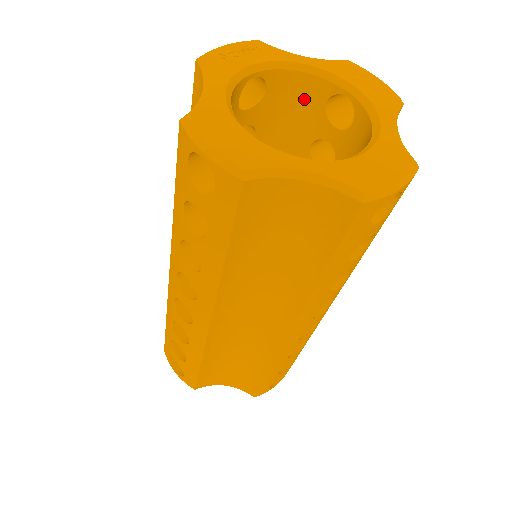
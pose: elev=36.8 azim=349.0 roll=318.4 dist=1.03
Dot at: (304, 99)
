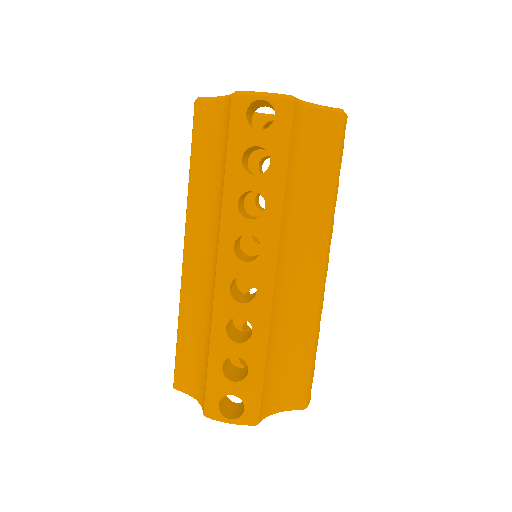
Dot at: occluded
